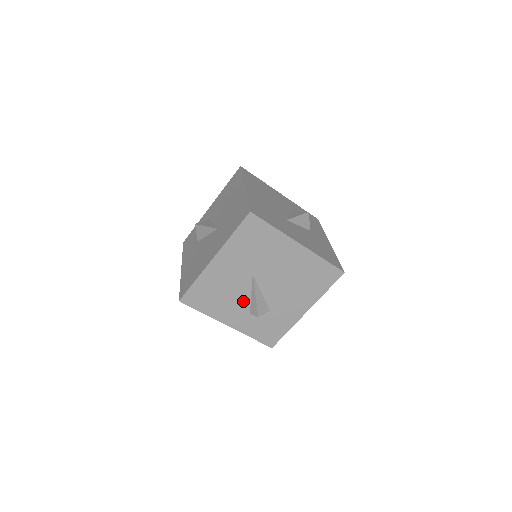
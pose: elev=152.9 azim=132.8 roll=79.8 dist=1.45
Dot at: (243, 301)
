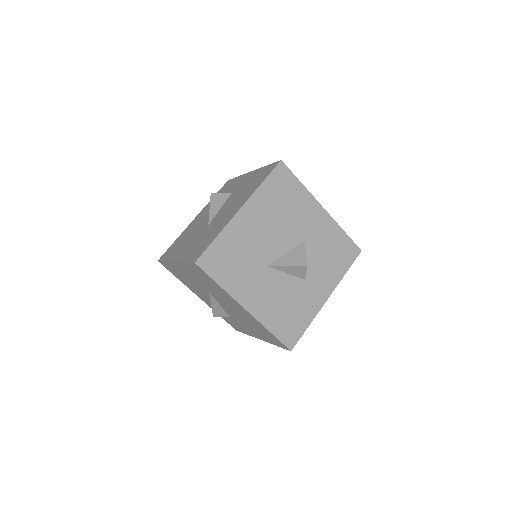
Dot at: (206, 296)
